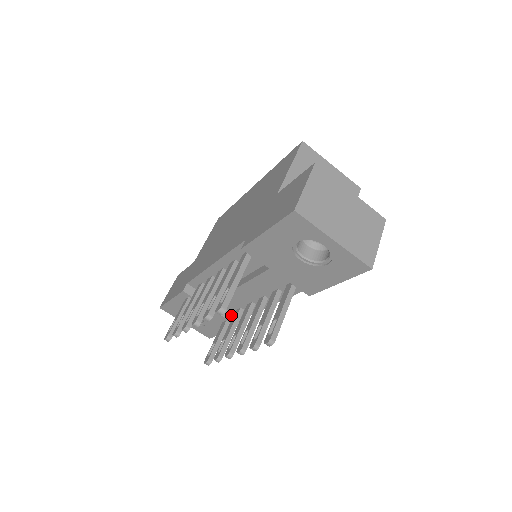
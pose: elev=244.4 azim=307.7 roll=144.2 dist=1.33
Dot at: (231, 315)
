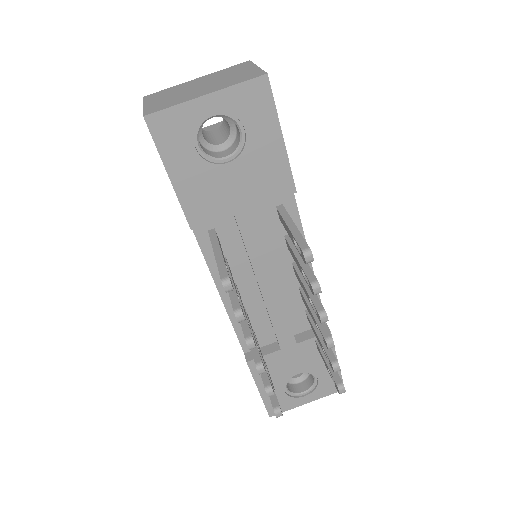
Dot at: (313, 332)
